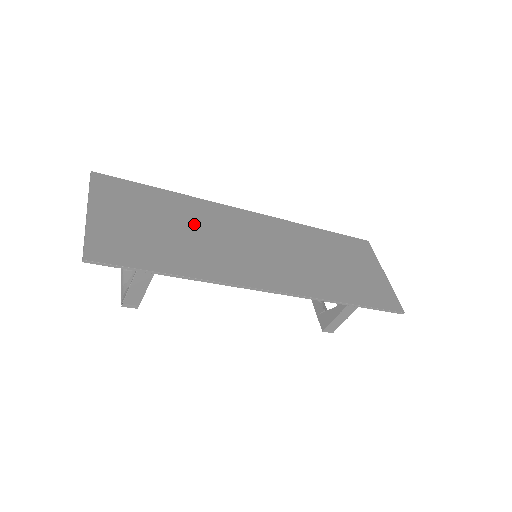
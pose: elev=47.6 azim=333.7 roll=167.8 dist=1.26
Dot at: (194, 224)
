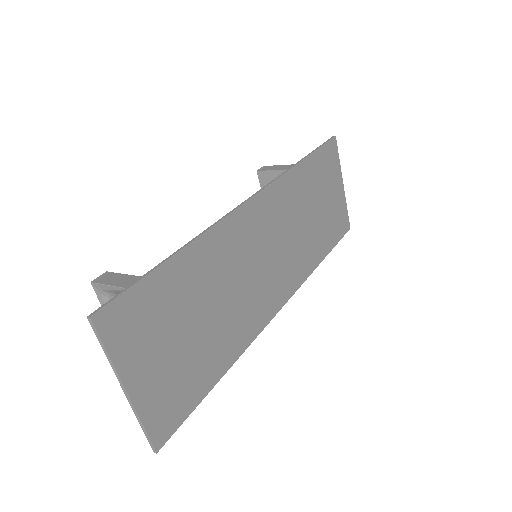
Dot at: (215, 288)
